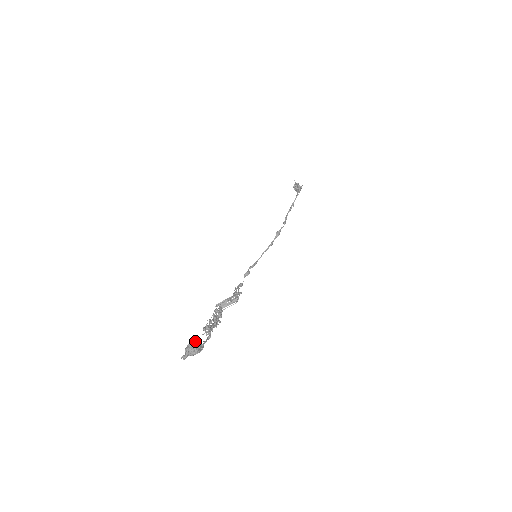
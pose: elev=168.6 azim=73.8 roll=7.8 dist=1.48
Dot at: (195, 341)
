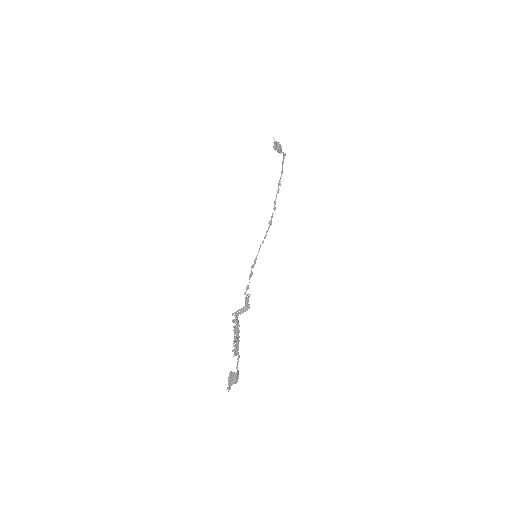
Dot at: (233, 374)
